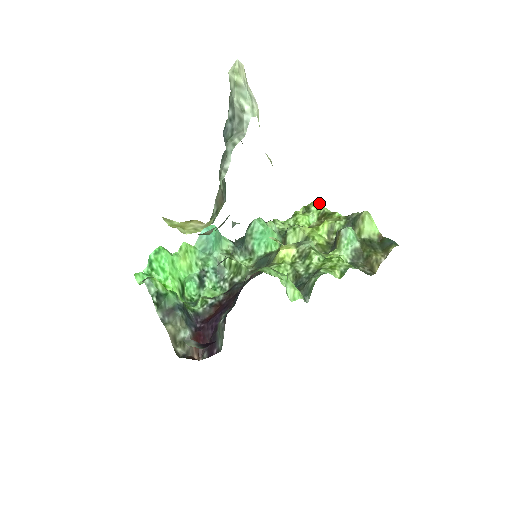
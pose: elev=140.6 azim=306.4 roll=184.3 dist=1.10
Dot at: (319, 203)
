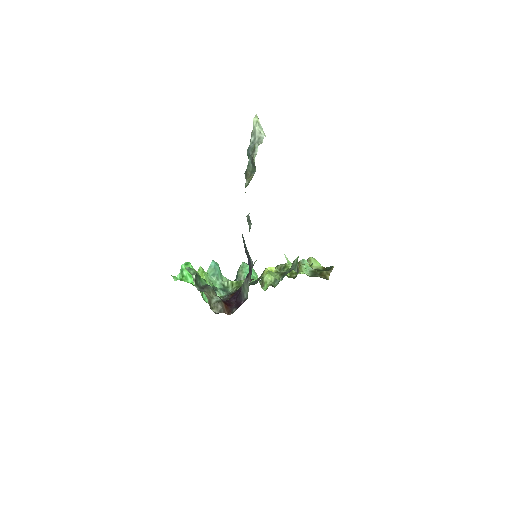
Dot at: occluded
